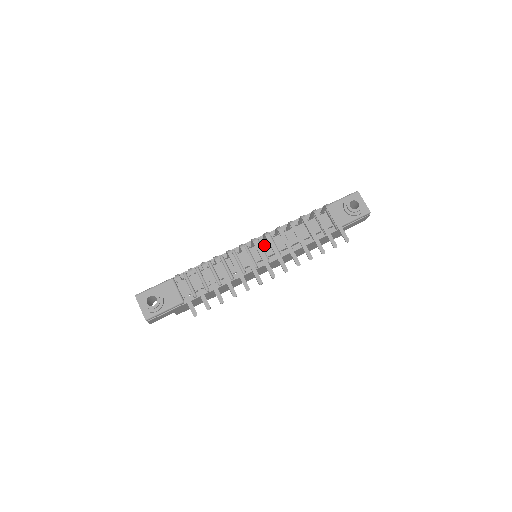
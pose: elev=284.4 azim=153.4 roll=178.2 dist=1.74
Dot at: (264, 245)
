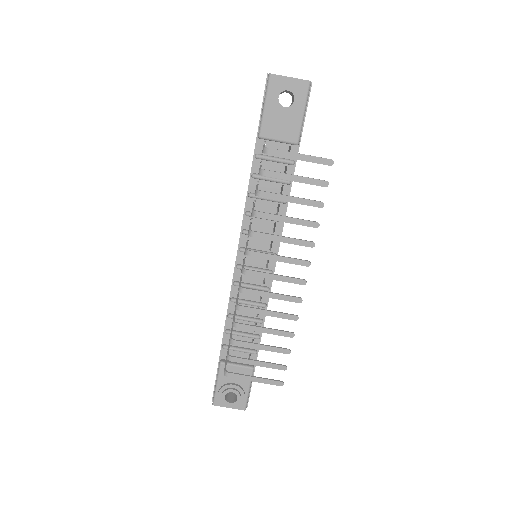
Dot at: (252, 245)
